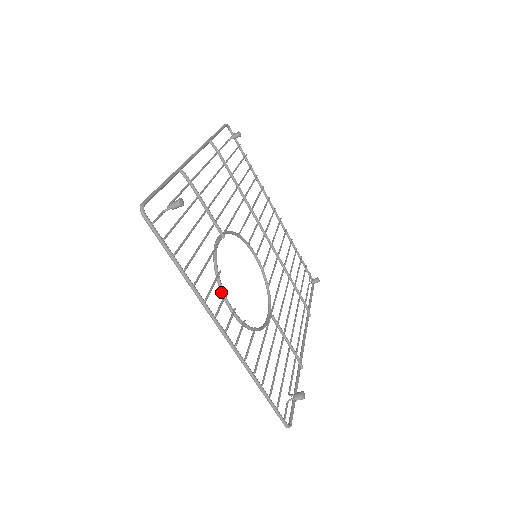
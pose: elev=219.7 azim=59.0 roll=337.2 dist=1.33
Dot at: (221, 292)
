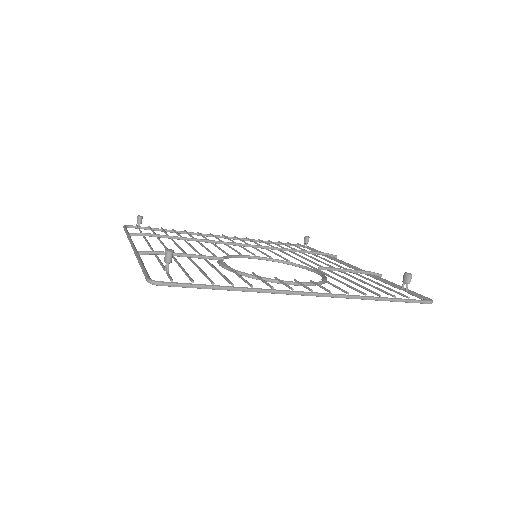
Dot at: (272, 282)
